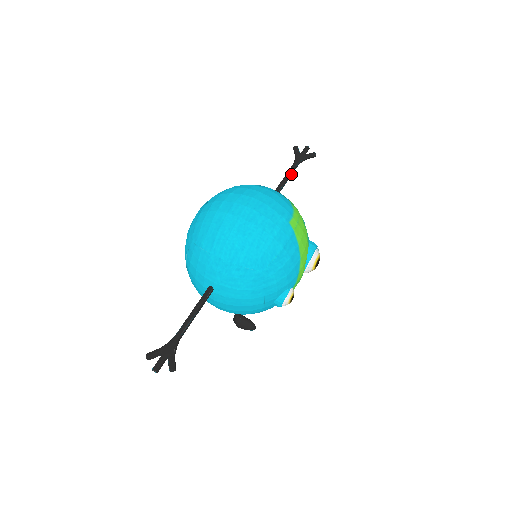
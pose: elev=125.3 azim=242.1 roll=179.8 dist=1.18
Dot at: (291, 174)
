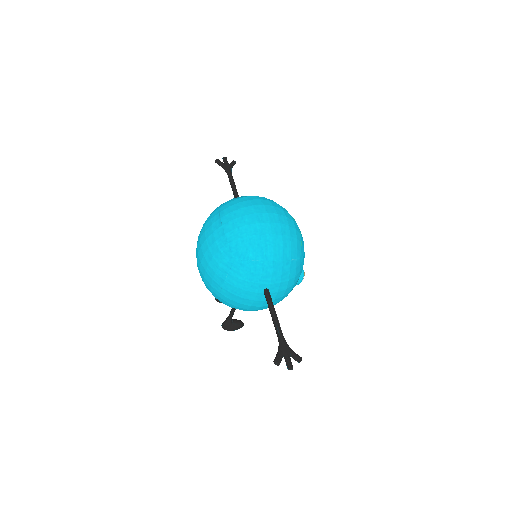
Dot at: (234, 182)
